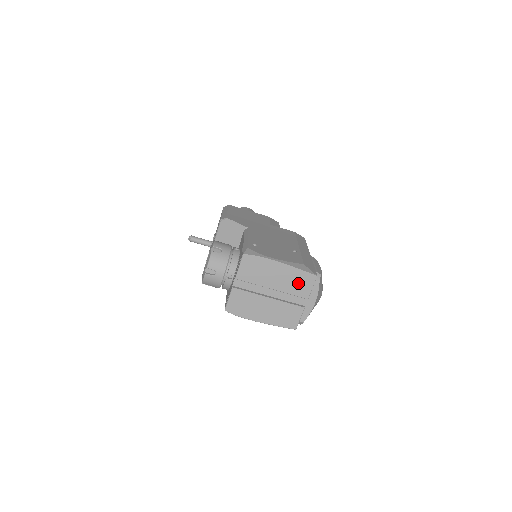
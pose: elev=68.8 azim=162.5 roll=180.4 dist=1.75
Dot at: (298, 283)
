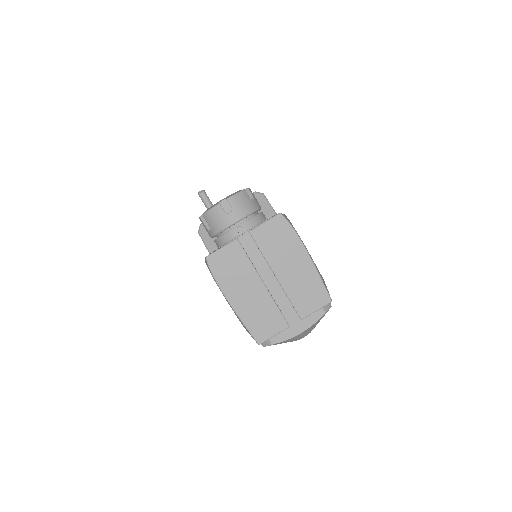
Dot at: (307, 292)
